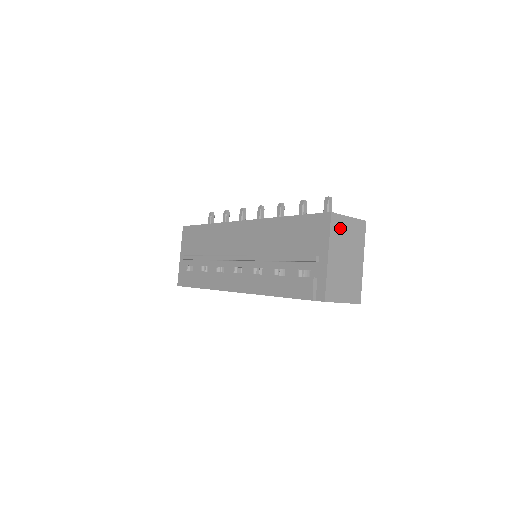
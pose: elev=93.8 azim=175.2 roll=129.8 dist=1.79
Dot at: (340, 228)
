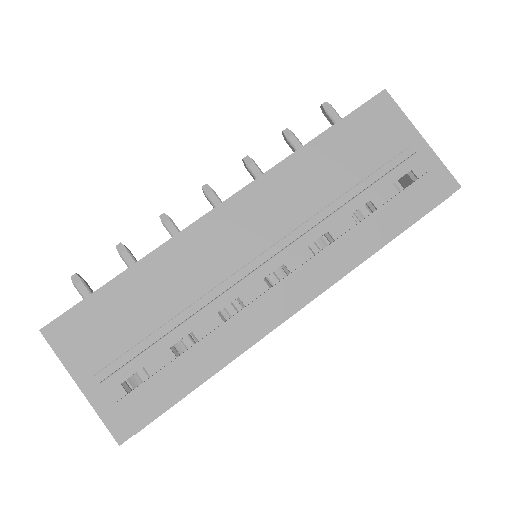
Dot at: occluded
